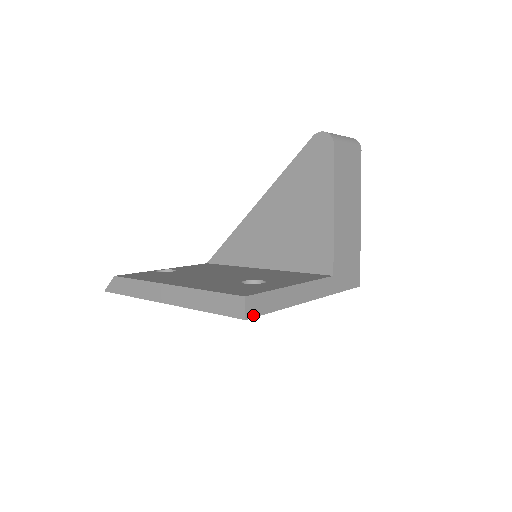
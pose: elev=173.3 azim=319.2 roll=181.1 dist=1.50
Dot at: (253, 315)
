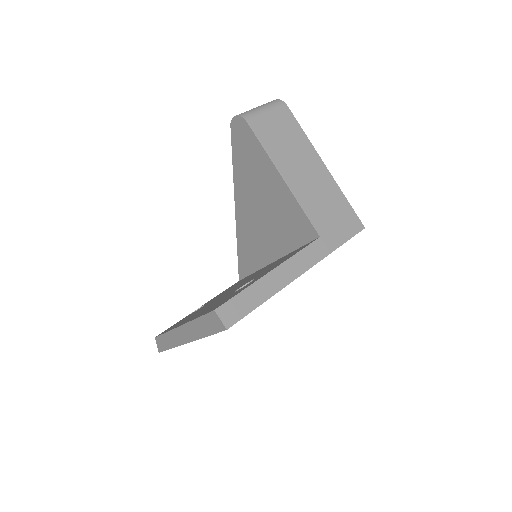
Dot at: (234, 321)
